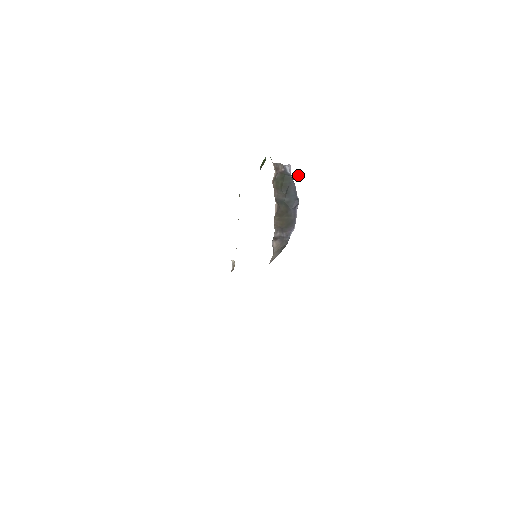
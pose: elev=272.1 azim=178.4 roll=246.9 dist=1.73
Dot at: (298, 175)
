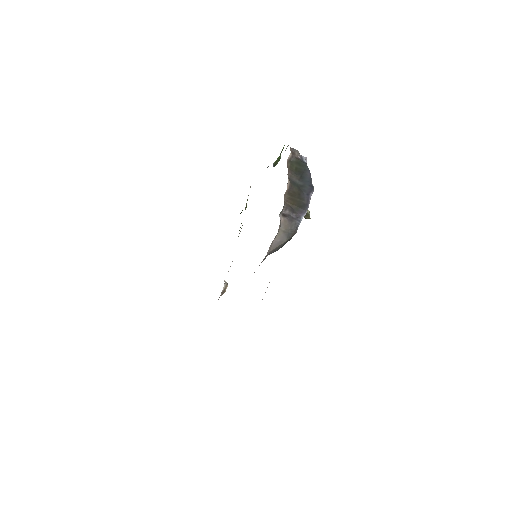
Dot at: (309, 212)
